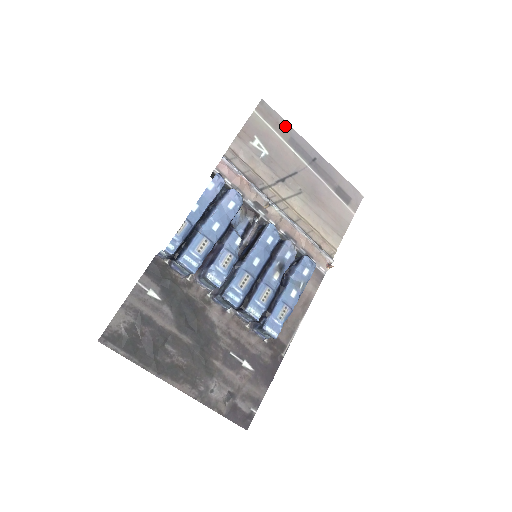
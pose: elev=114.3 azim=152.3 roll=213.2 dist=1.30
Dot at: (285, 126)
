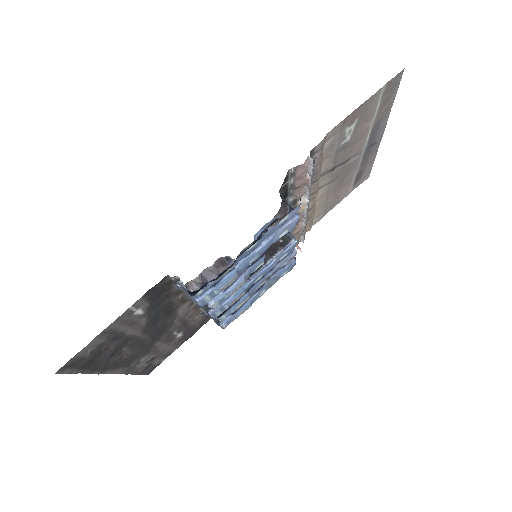
Dot at: (389, 106)
